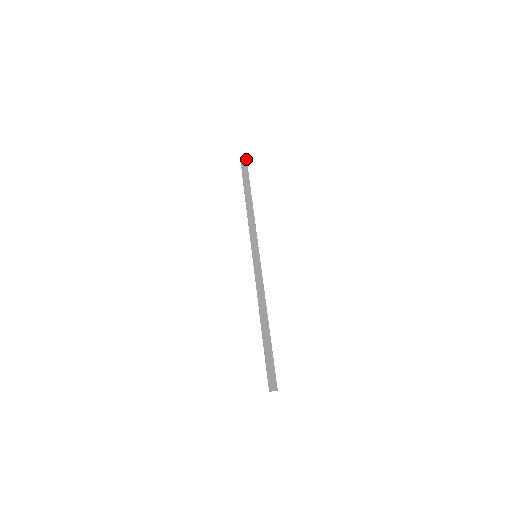
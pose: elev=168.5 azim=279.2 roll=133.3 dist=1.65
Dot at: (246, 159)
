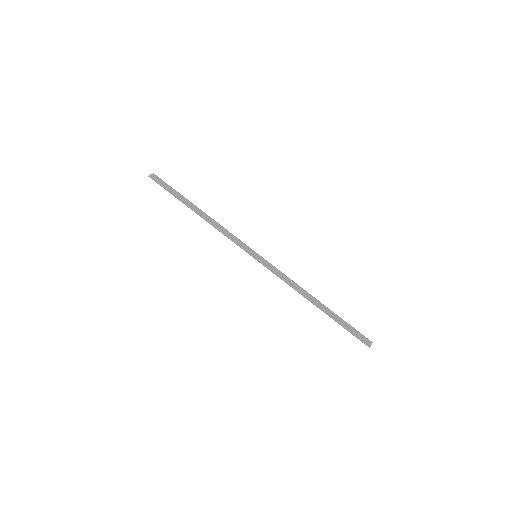
Dot at: (156, 175)
